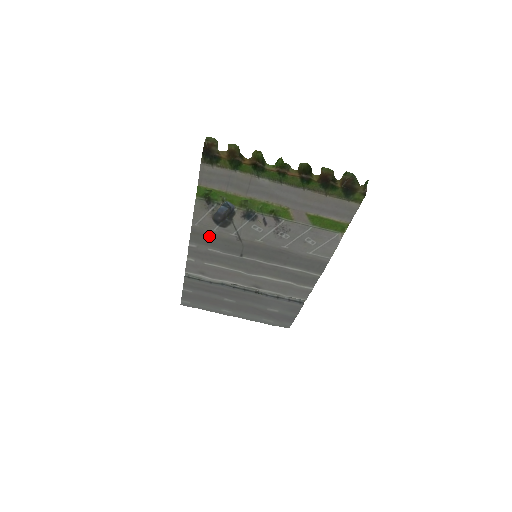
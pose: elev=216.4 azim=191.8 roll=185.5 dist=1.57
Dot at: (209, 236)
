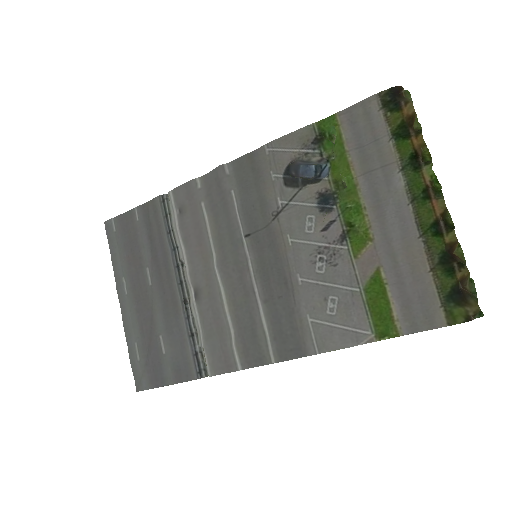
Dot at: (257, 177)
